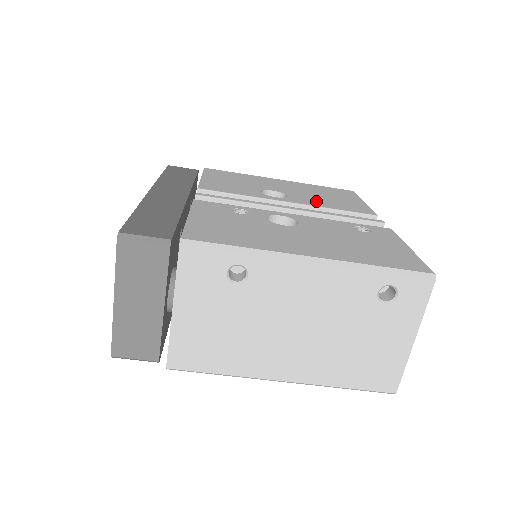
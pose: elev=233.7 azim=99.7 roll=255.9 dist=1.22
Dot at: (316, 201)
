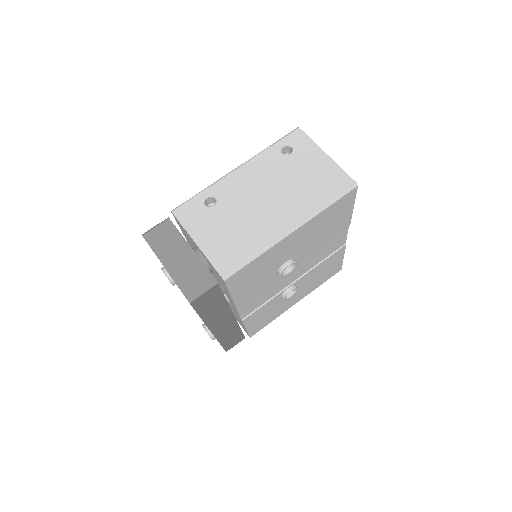
Dot at: occluded
